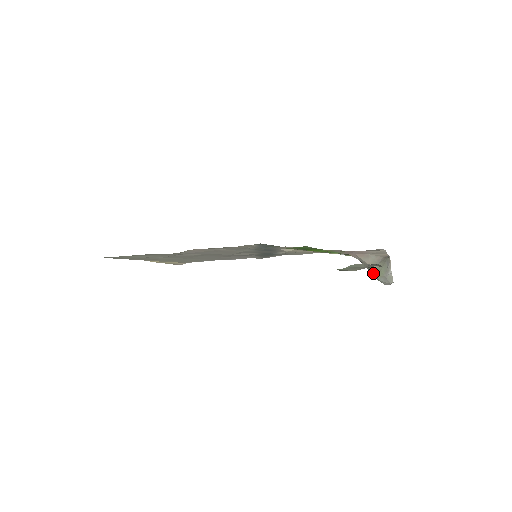
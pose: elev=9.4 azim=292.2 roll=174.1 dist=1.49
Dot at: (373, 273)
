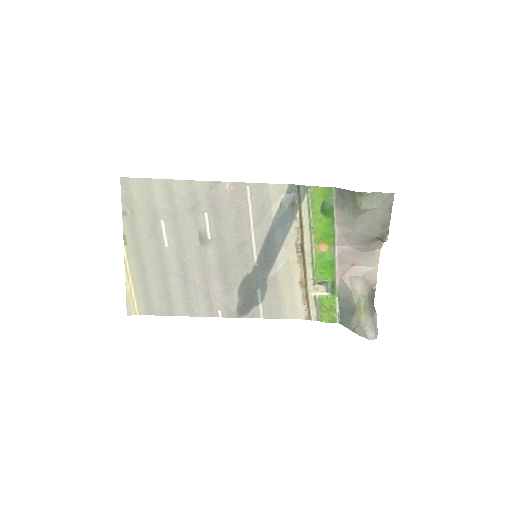
Dot at: (361, 309)
